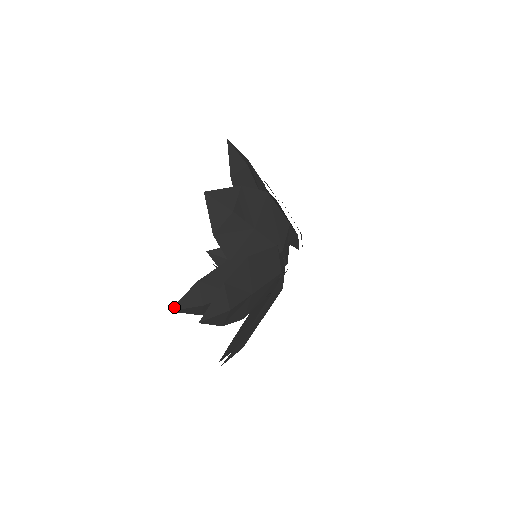
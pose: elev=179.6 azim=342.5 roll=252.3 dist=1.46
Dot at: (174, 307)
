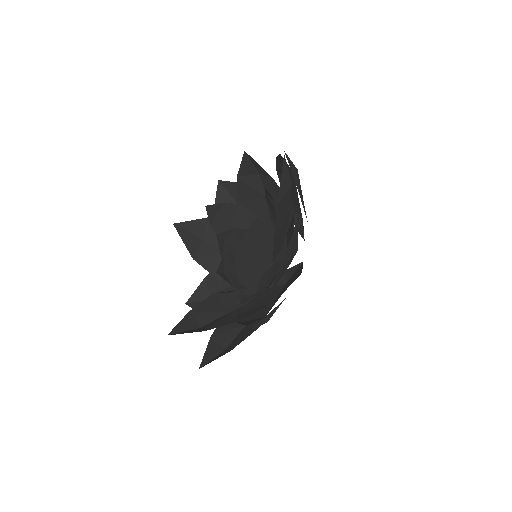
Dot at: occluded
